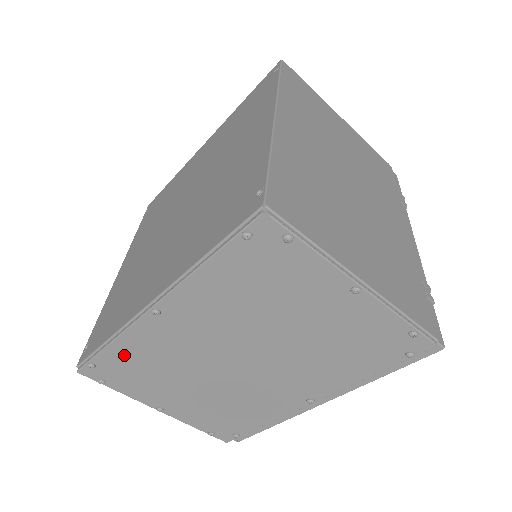
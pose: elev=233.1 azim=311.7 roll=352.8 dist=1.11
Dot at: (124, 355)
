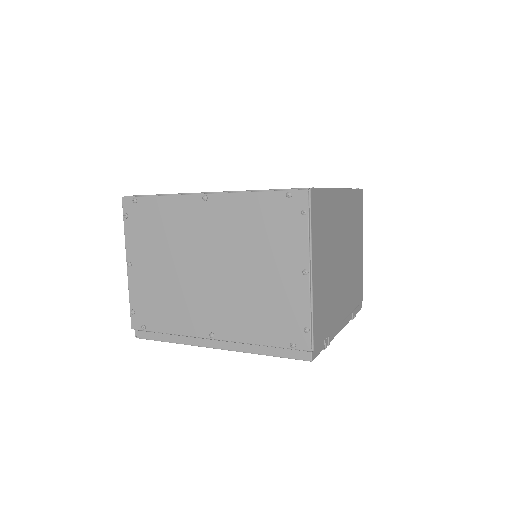
Dot at: (158, 209)
